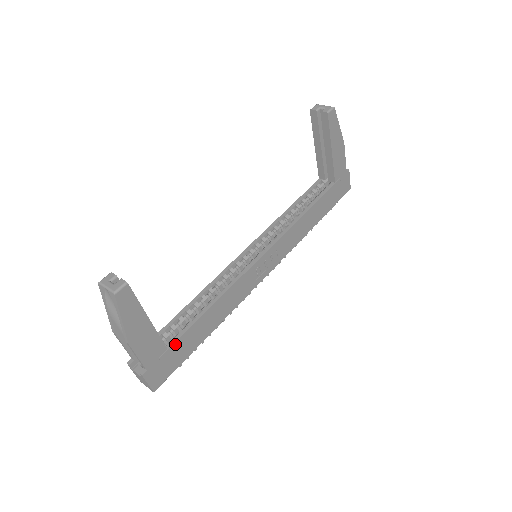
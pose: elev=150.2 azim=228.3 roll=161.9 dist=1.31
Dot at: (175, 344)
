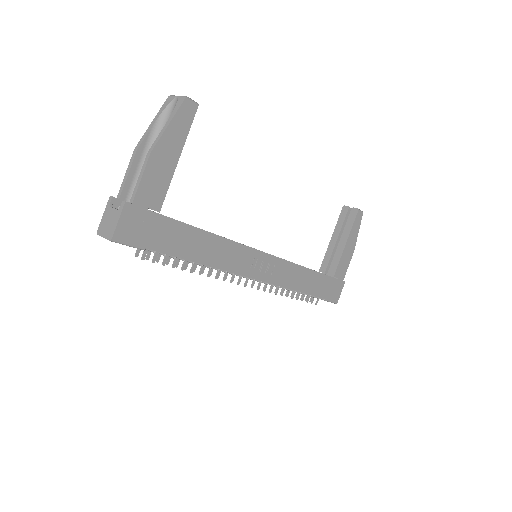
Dot at: (167, 219)
